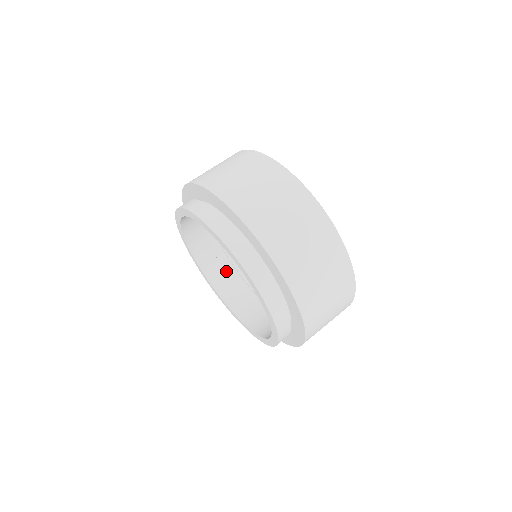
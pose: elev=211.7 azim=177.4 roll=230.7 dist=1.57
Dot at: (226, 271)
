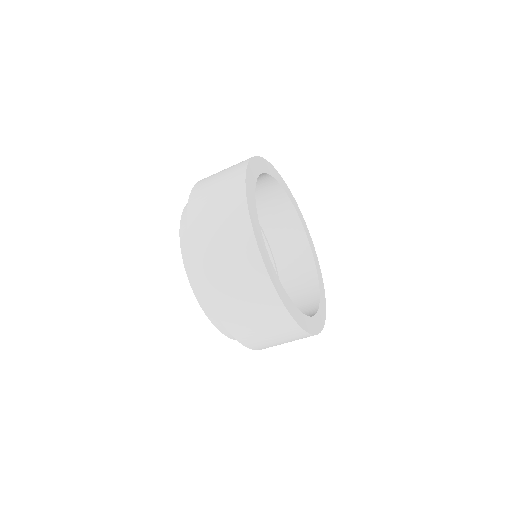
Dot at: occluded
